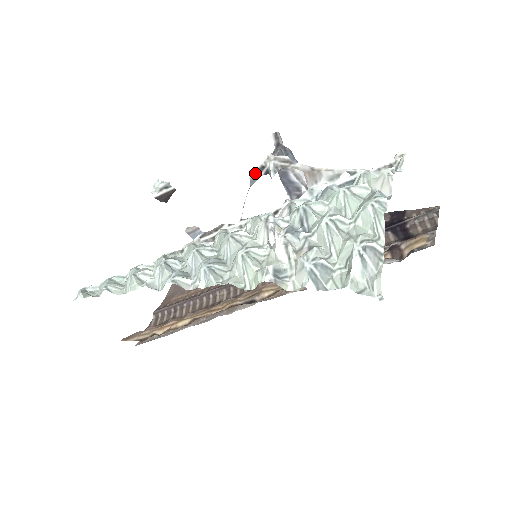
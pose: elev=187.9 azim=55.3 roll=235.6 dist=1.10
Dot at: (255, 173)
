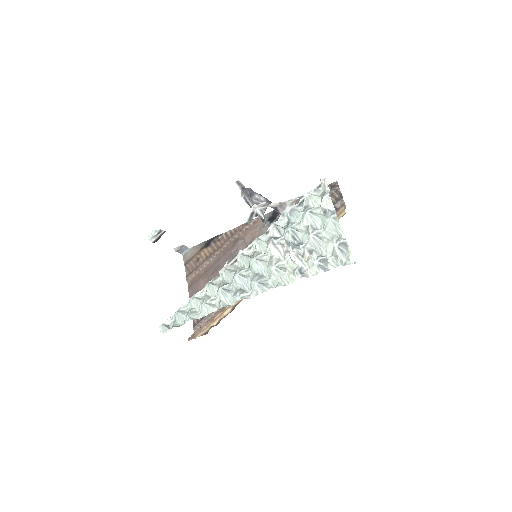
Dot at: (249, 218)
